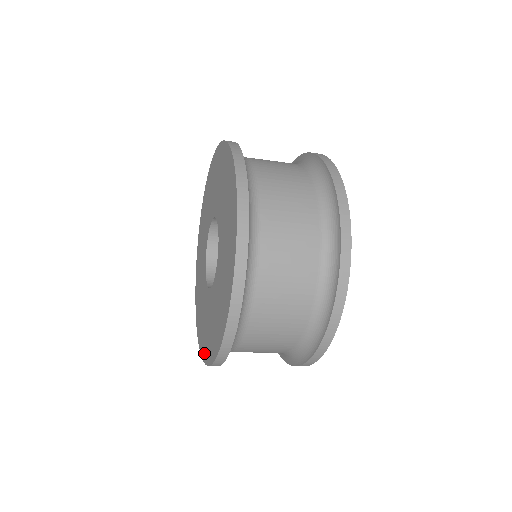
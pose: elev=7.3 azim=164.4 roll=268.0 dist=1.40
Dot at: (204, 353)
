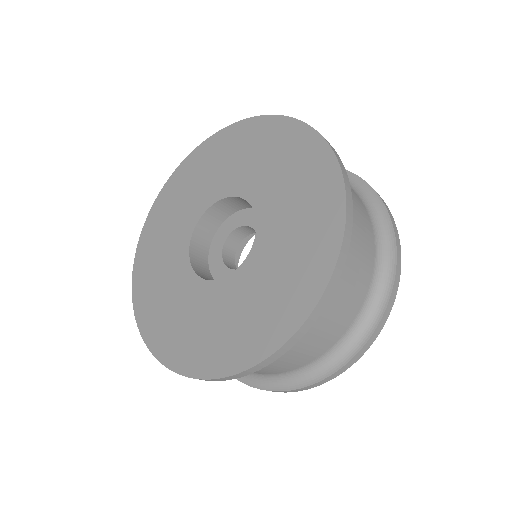
Dot at: (161, 348)
